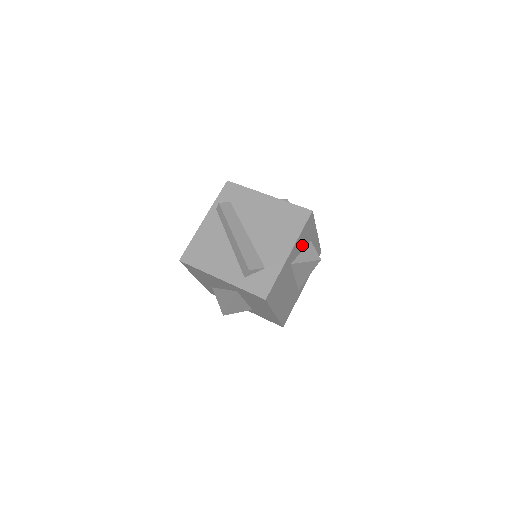
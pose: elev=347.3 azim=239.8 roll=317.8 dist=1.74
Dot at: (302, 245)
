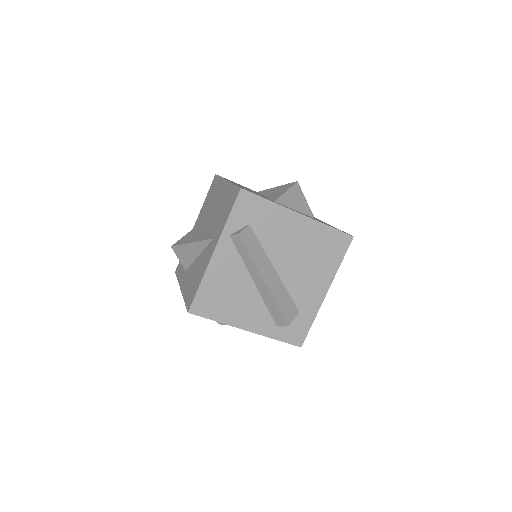
Dot at: occluded
